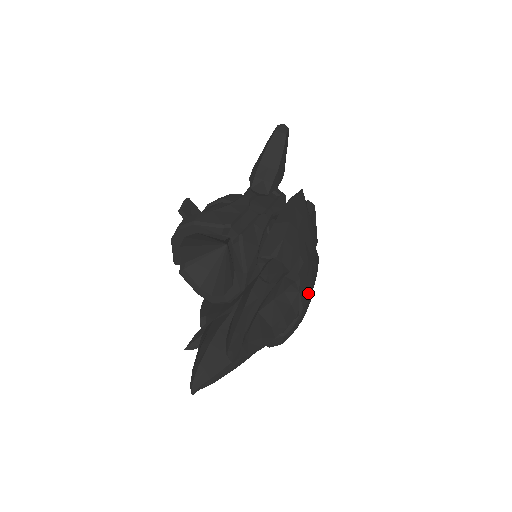
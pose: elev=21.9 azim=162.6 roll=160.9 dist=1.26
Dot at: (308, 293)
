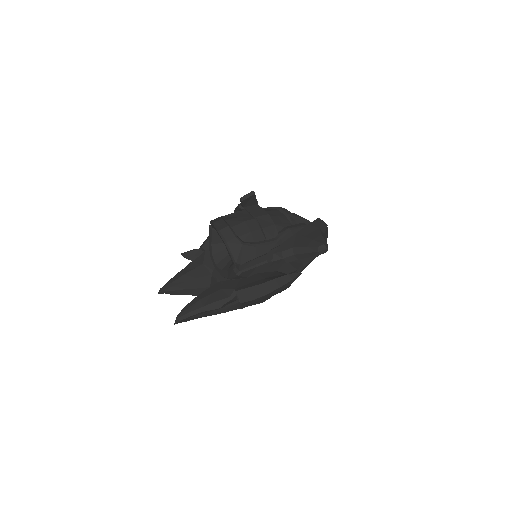
Dot at: occluded
